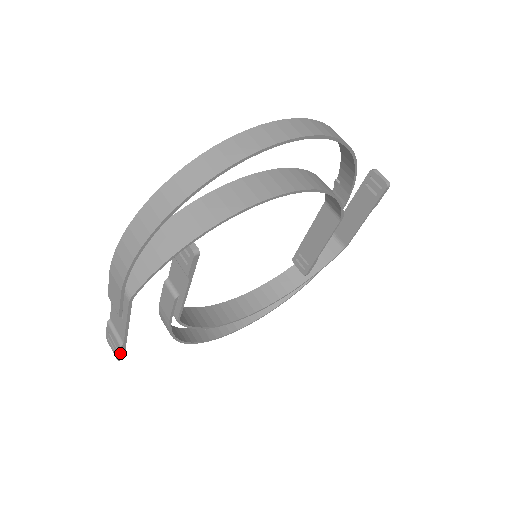
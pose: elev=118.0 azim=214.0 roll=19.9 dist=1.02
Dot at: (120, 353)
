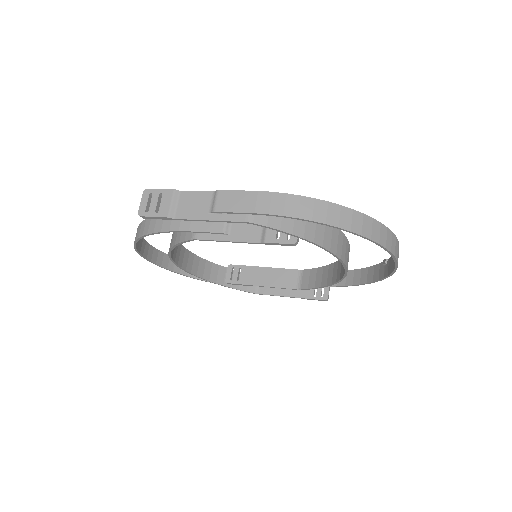
Dot at: (155, 217)
